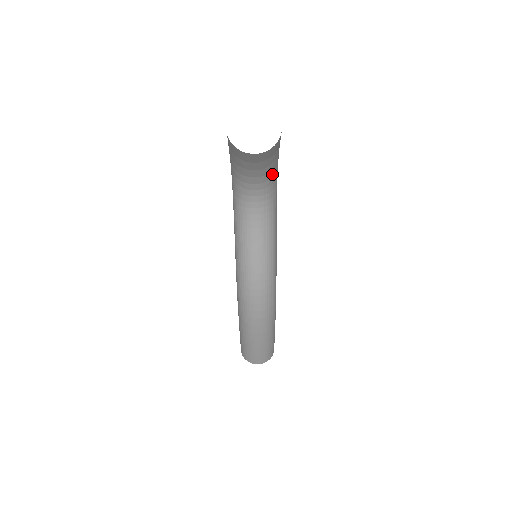
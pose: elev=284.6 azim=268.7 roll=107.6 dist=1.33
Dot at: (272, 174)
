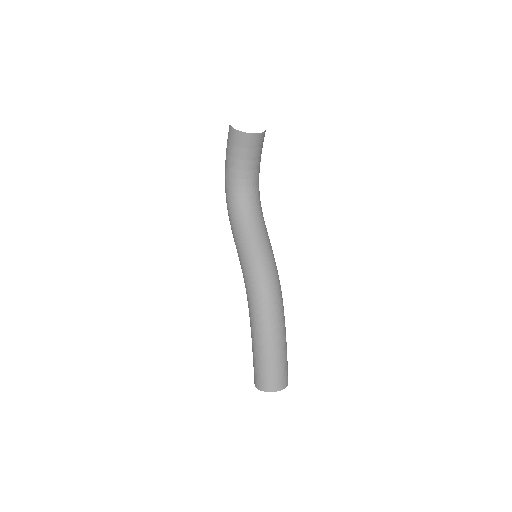
Dot at: (258, 173)
